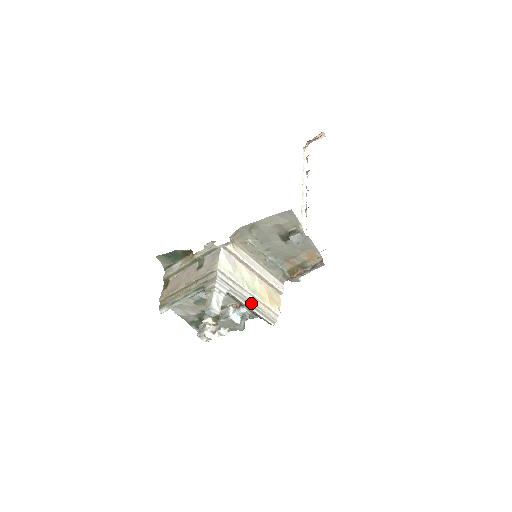
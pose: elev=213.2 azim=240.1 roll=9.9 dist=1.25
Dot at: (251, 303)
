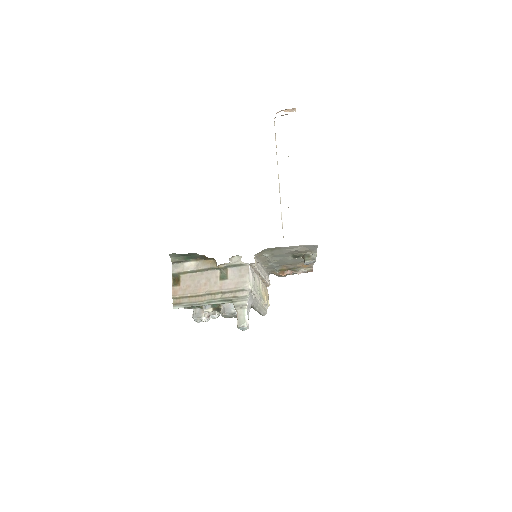
Dot at: (259, 307)
